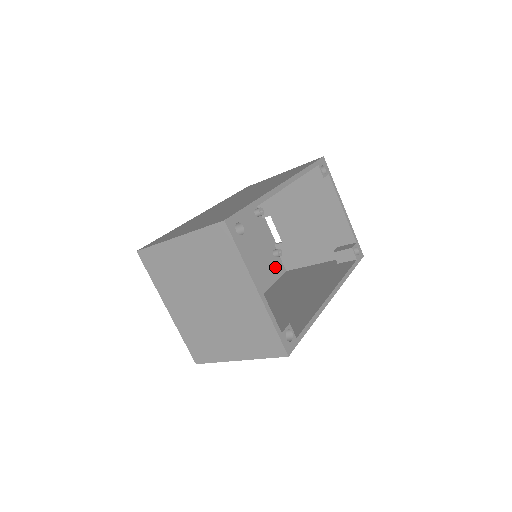
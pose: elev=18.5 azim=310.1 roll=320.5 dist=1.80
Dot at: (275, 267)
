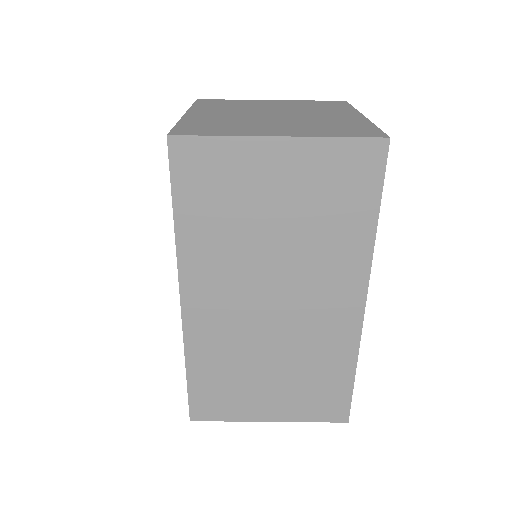
Dot at: occluded
